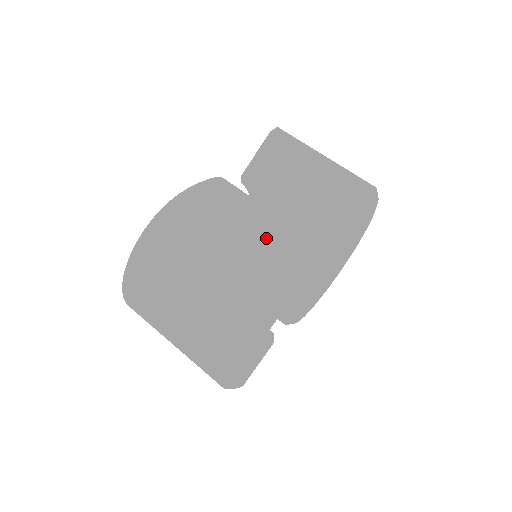
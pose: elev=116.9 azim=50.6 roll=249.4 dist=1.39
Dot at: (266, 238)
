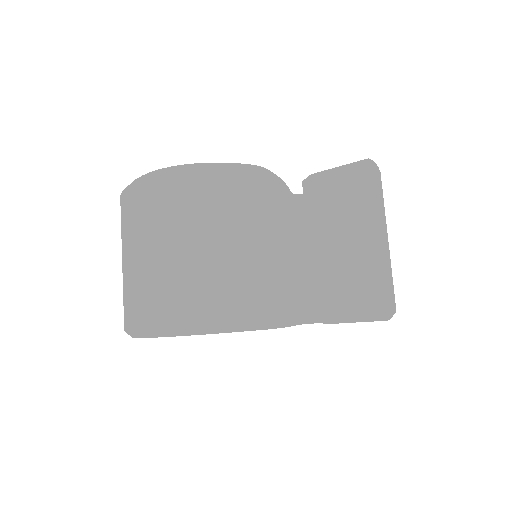
Dot at: (228, 272)
